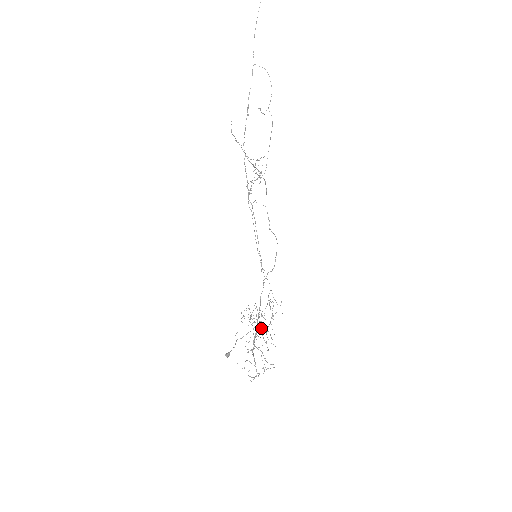
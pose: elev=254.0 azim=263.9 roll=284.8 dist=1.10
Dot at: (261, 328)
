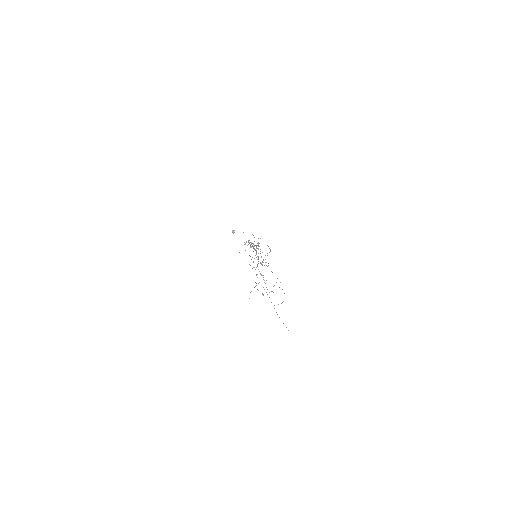
Dot at: occluded
